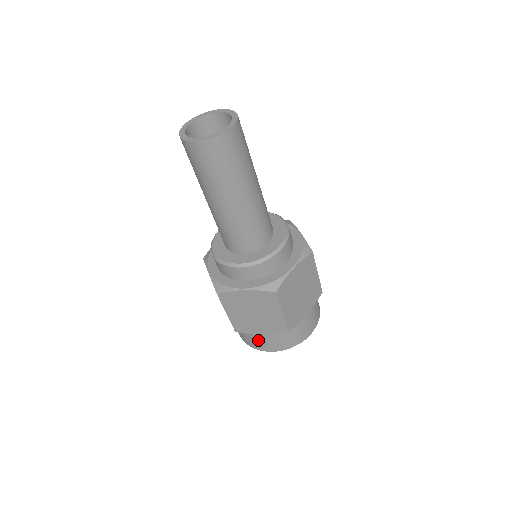
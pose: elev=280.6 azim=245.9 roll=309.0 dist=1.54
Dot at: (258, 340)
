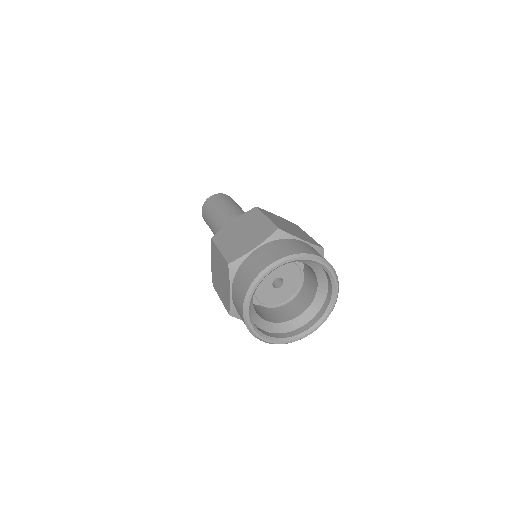
Dot at: (253, 262)
